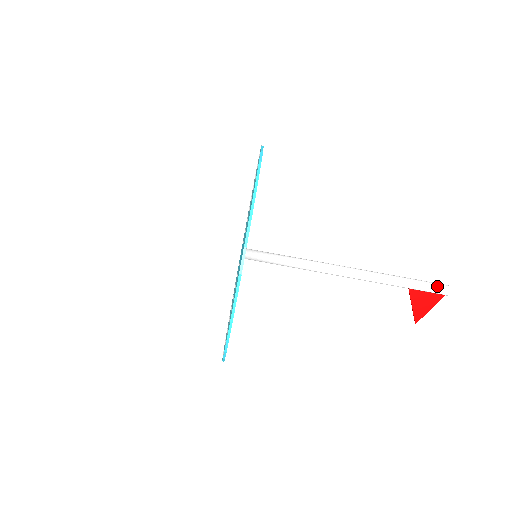
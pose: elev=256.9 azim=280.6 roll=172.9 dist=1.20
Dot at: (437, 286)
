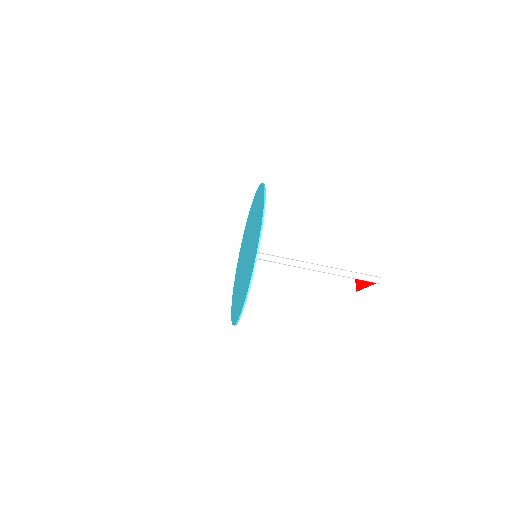
Dot at: (373, 280)
